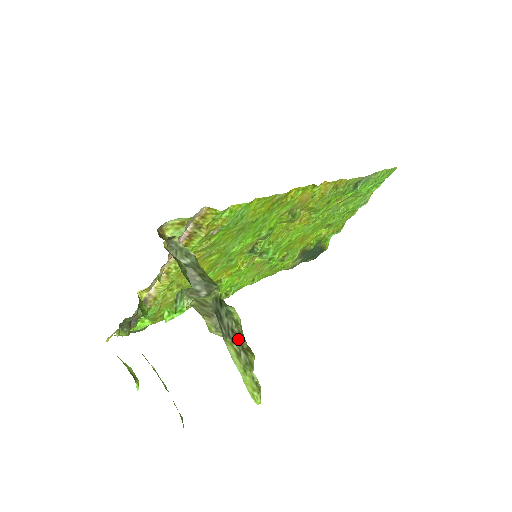
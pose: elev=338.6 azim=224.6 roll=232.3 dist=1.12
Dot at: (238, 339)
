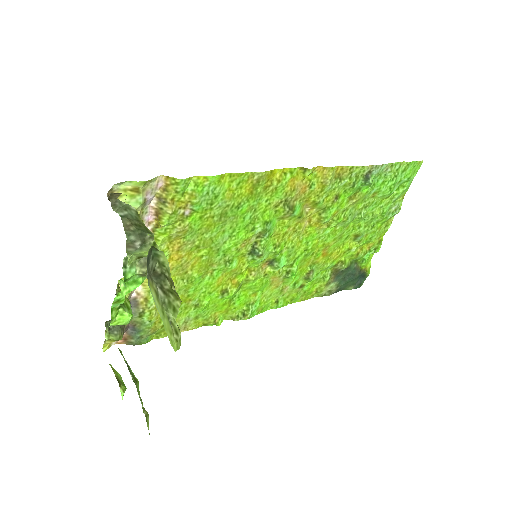
Dot at: (158, 278)
